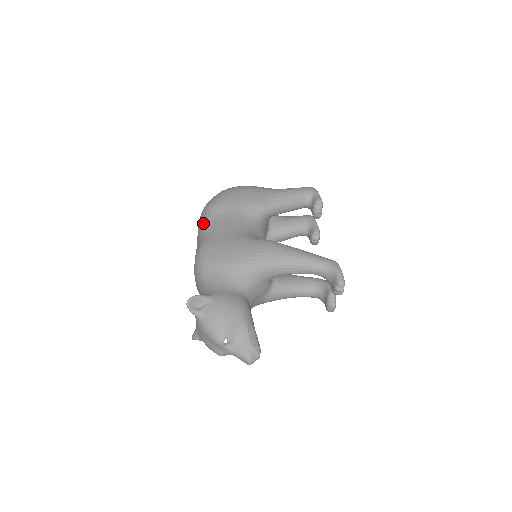
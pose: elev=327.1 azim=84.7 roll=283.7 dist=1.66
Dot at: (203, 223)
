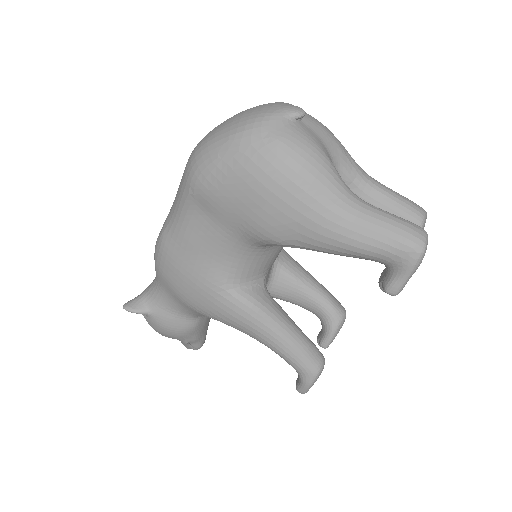
Dot at: (178, 195)
